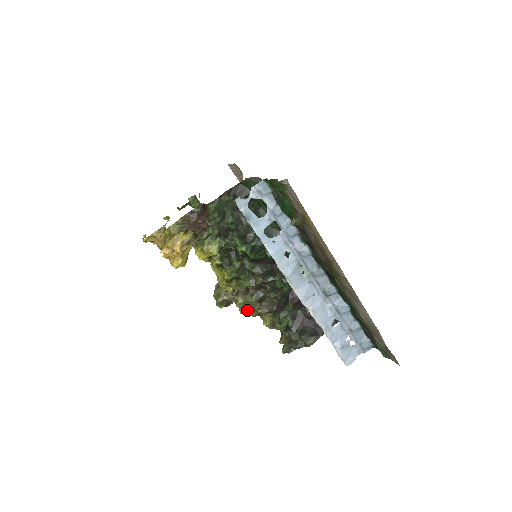
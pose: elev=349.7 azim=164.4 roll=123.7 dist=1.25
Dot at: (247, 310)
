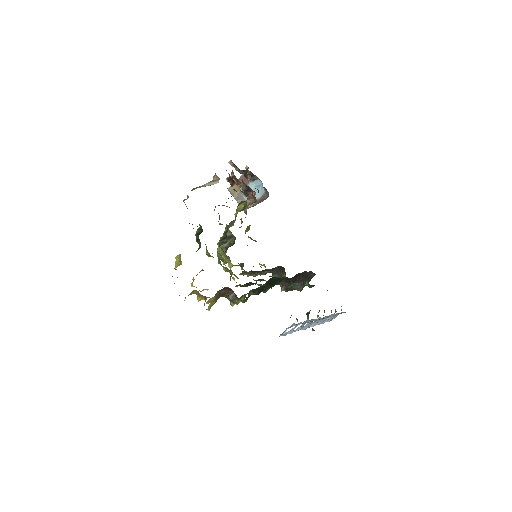
Dot at: occluded
